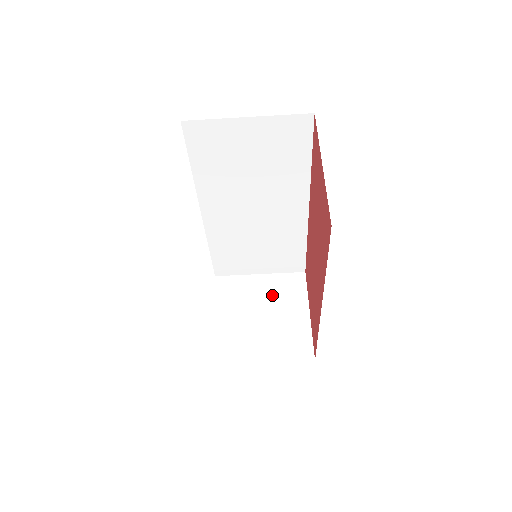
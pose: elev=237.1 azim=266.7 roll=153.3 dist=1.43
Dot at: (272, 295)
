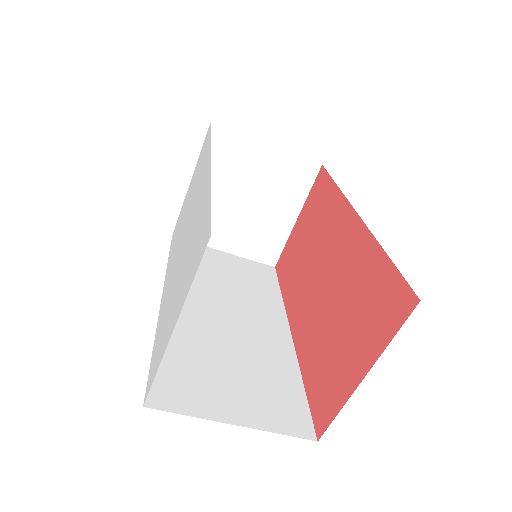
Dot at: (269, 181)
